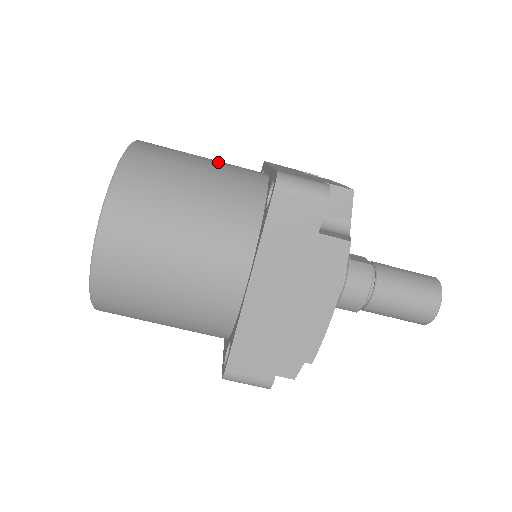
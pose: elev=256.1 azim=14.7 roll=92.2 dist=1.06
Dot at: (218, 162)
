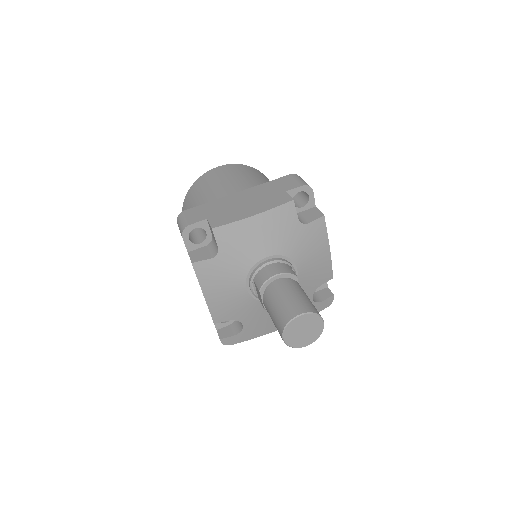
Dot at: occluded
